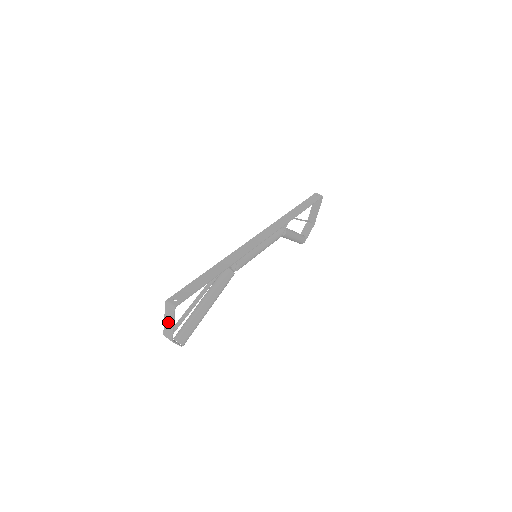
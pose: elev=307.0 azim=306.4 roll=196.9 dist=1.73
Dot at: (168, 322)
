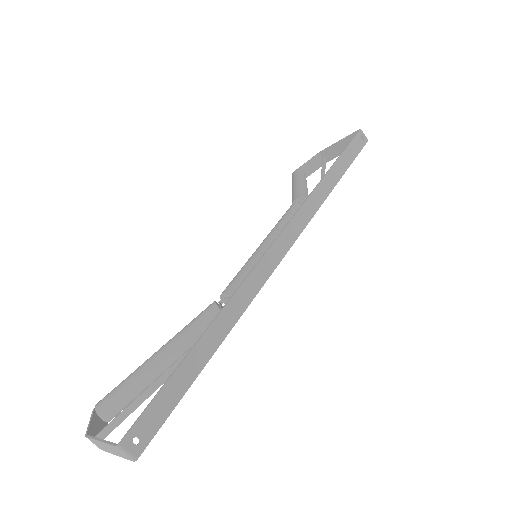
Dot at: (106, 447)
